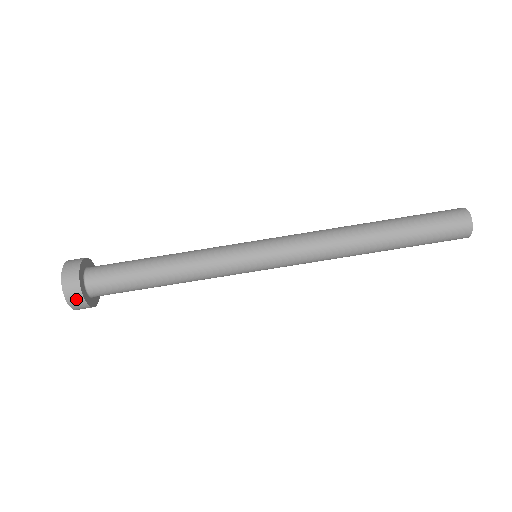
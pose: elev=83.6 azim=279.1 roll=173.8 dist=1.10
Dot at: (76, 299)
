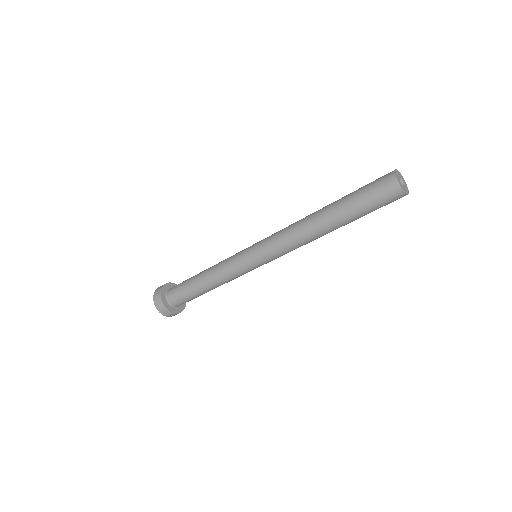
Dot at: (176, 314)
